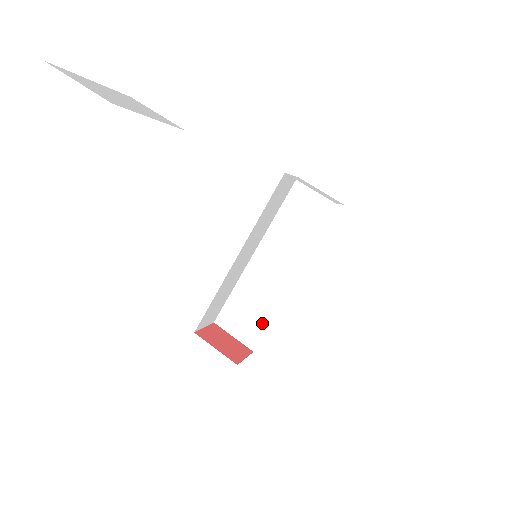
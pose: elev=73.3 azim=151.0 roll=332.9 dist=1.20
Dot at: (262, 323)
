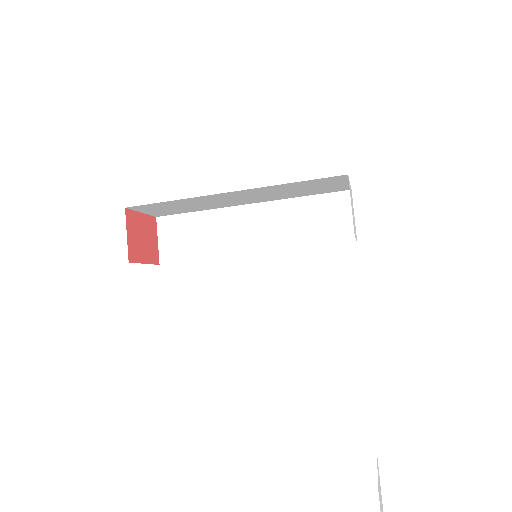
Dot at: (184, 211)
